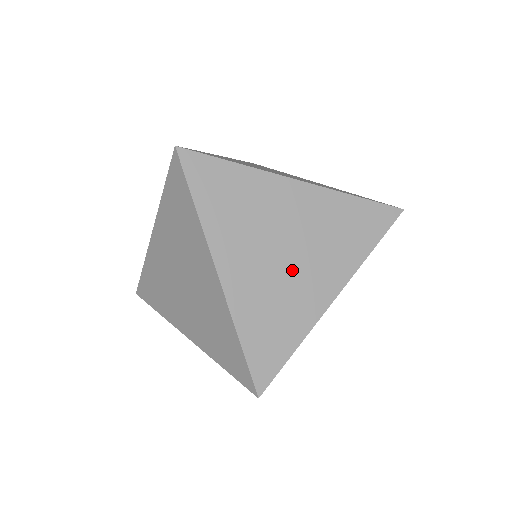
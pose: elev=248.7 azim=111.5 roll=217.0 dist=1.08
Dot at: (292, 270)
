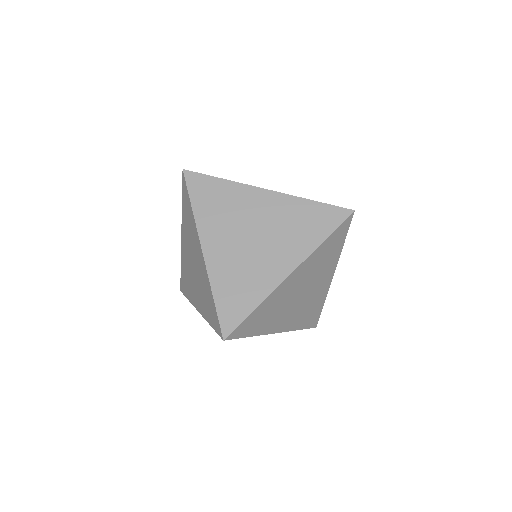
Dot at: (257, 251)
